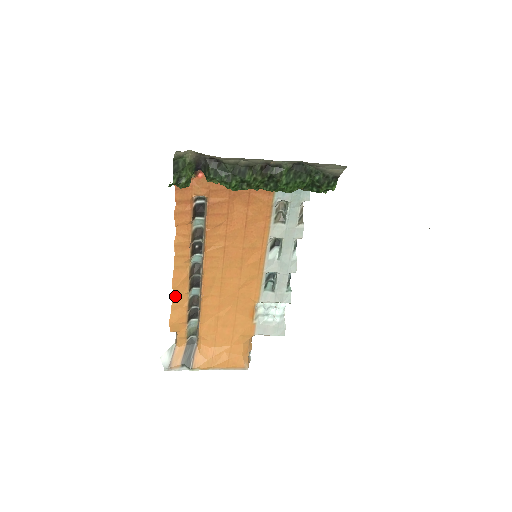
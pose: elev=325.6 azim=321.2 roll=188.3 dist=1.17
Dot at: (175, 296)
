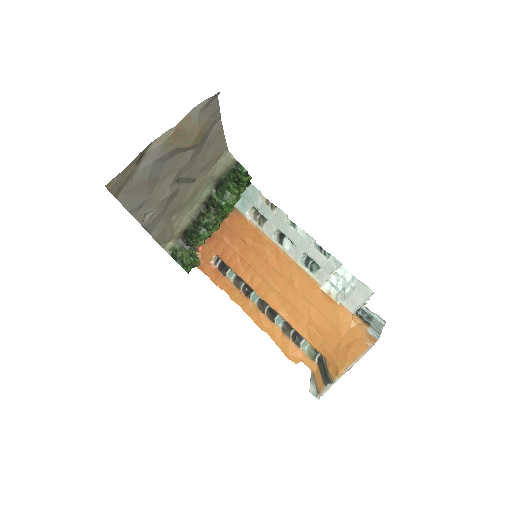
Dot at: (270, 334)
